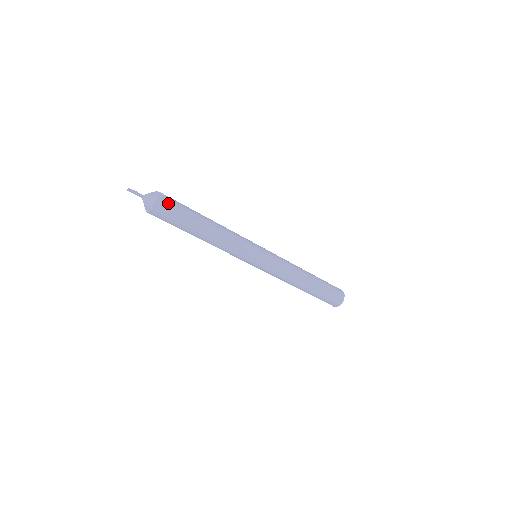
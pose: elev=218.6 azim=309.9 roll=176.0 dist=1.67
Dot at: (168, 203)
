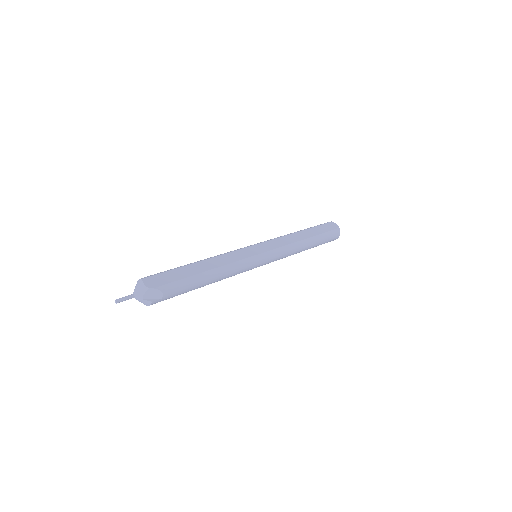
Dot at: (163, 299)
